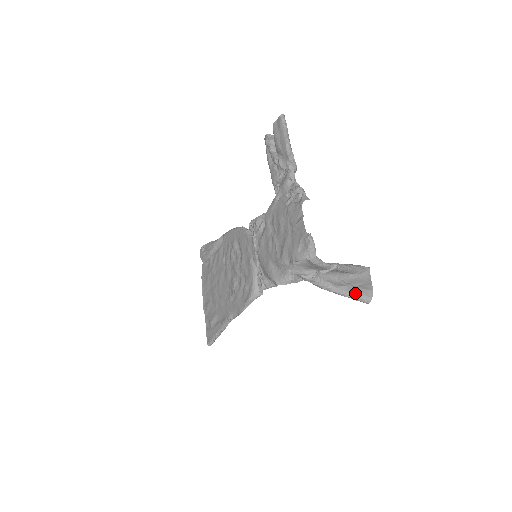
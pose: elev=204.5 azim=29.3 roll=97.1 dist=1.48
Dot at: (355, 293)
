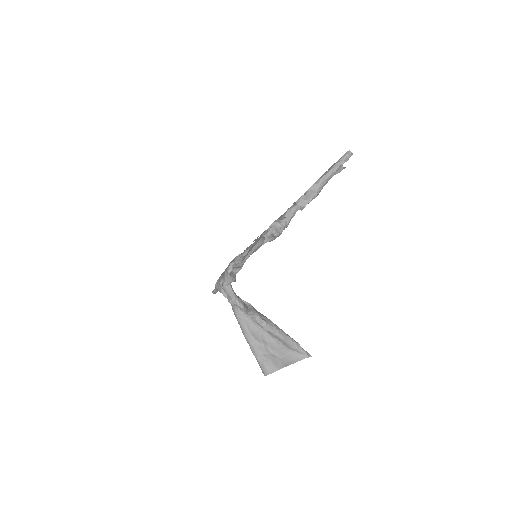
Dot at: (259, 354)
